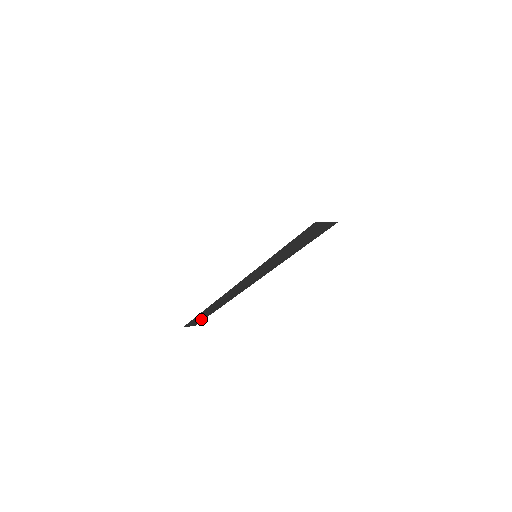
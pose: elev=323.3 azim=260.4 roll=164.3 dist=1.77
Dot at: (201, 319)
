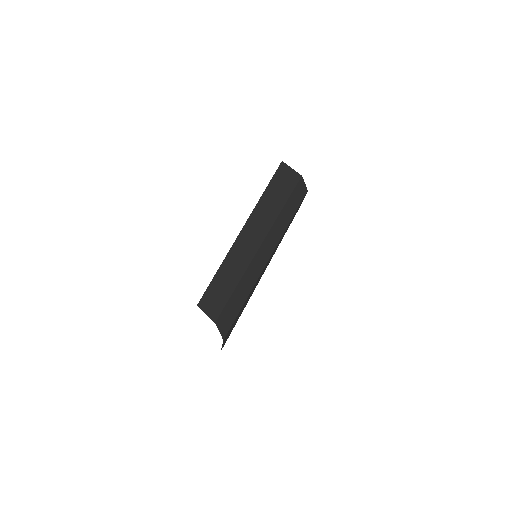
Dot at: (220, 302)
